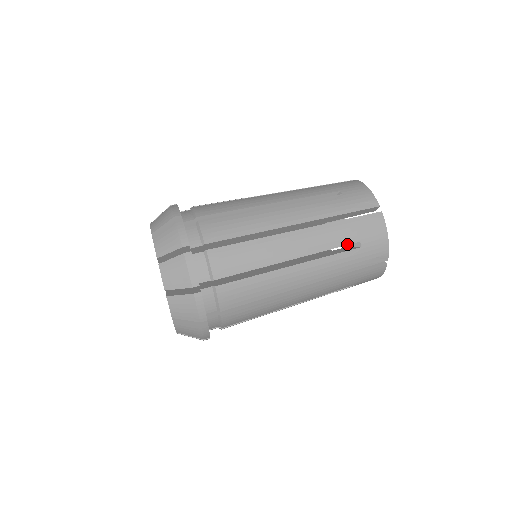
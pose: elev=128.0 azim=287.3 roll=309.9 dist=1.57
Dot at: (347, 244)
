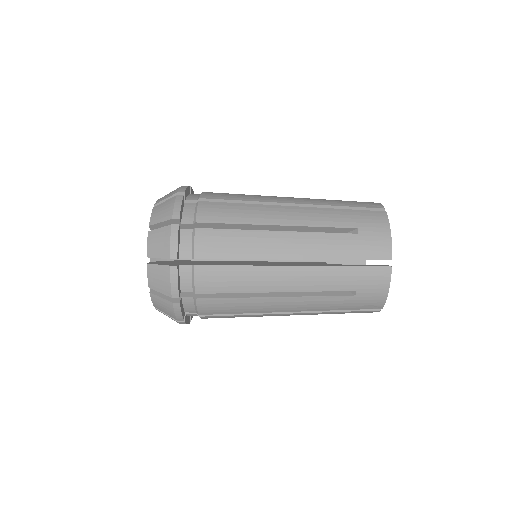
Dot at: (342, 227)
